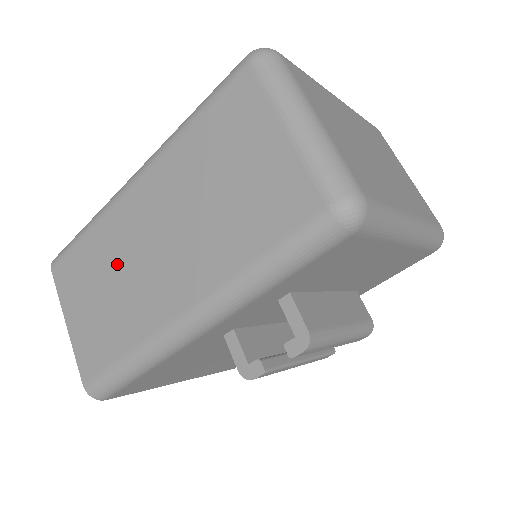
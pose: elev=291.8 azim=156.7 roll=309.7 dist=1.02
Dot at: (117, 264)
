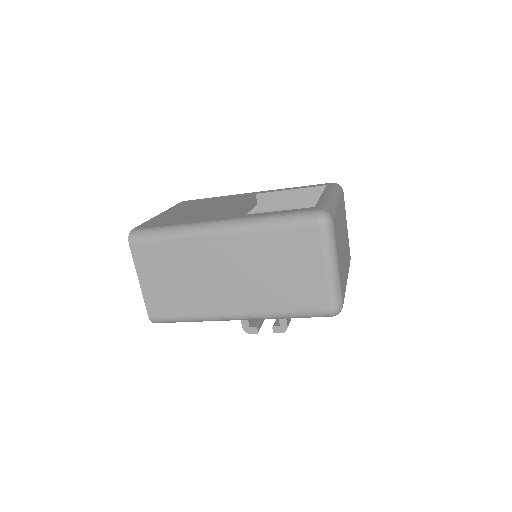
Dot at: (193, 270)
